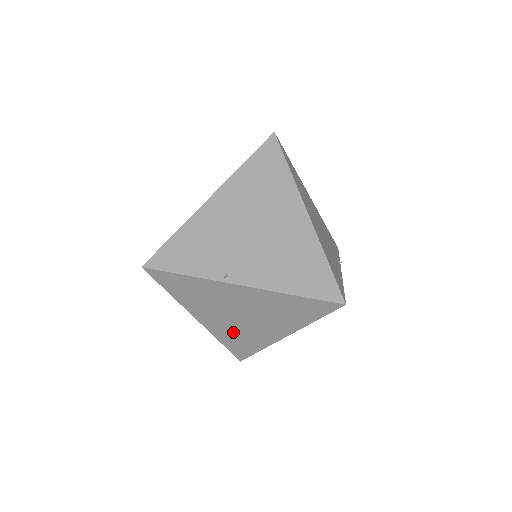
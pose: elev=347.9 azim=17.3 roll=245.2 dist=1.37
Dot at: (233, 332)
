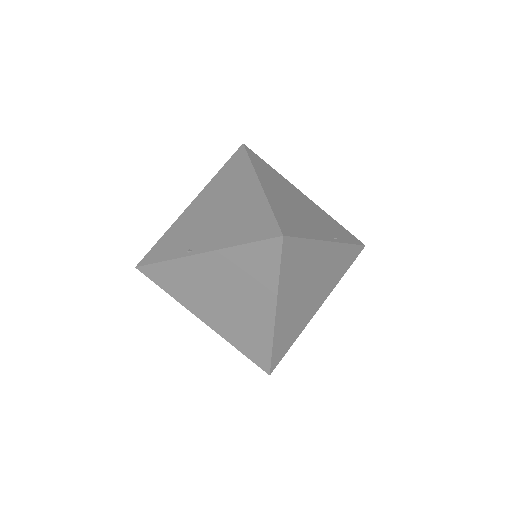
Dot at: (235, 327)
